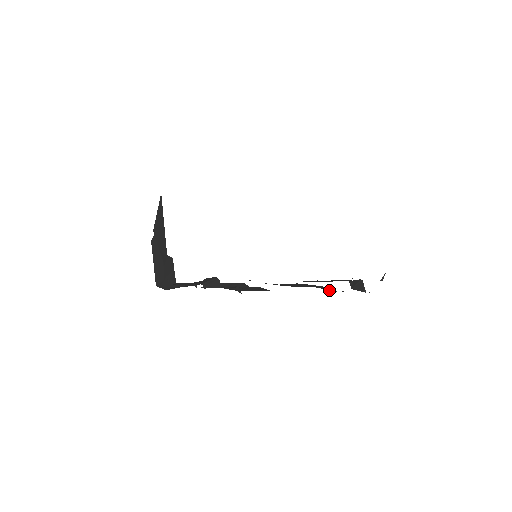
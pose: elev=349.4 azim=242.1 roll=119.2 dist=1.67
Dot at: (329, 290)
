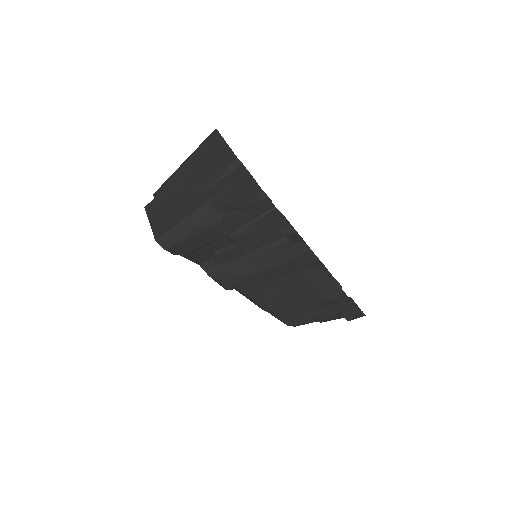
Dot at: (334, 295)
